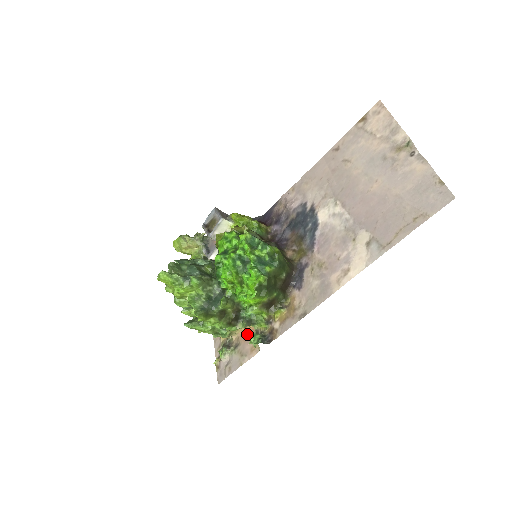
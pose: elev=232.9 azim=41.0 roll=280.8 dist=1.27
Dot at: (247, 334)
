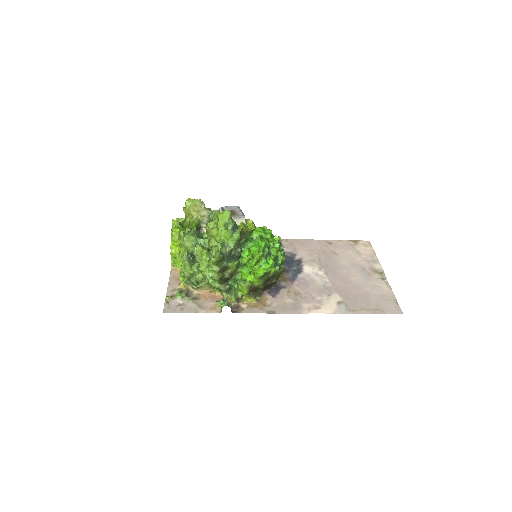
Dot at: (211, 297)
